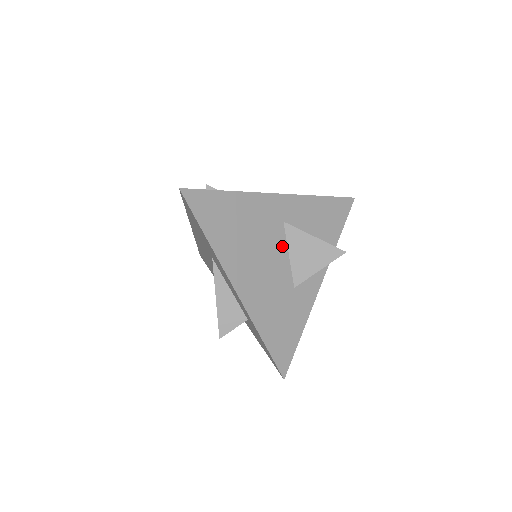
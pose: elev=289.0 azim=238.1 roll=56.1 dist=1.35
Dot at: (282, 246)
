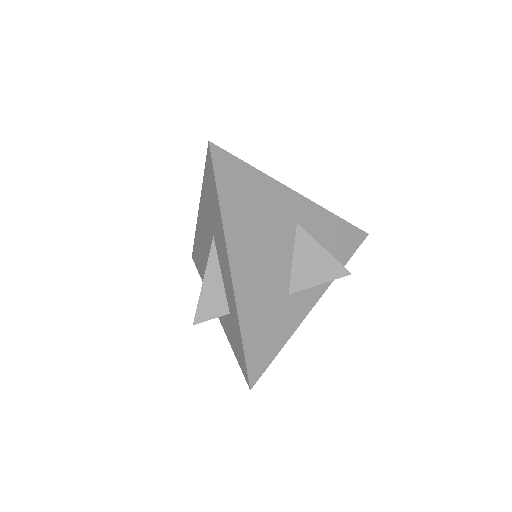
Dot at: (289, 246)
